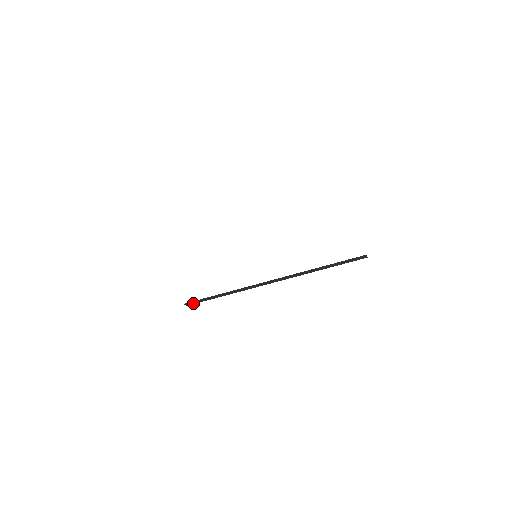
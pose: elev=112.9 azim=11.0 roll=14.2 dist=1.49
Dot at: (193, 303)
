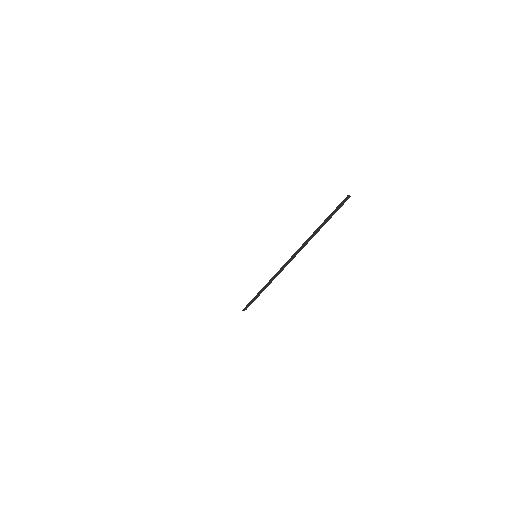
Dot at: (248, 306)
